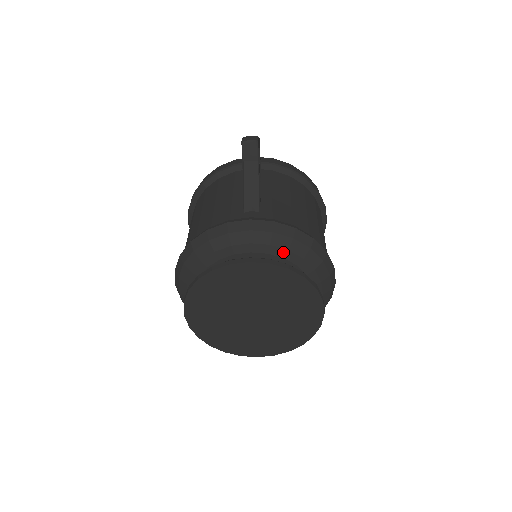
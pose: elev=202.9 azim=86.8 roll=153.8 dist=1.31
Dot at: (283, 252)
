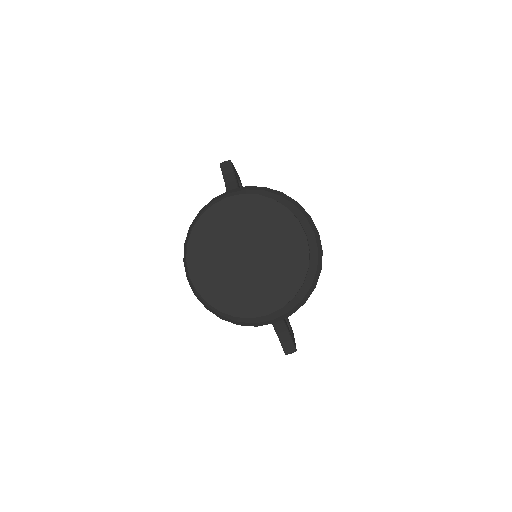
Dot at: occluded
